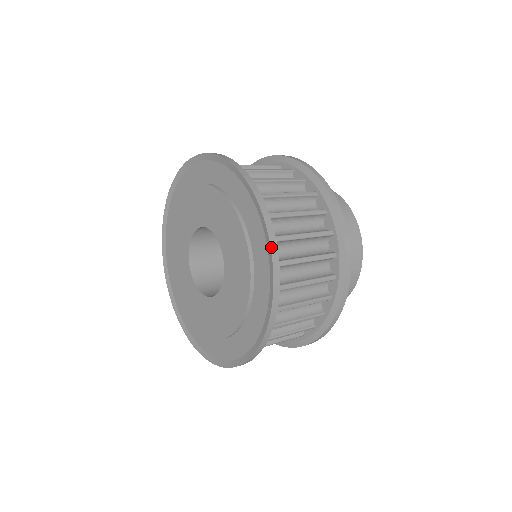
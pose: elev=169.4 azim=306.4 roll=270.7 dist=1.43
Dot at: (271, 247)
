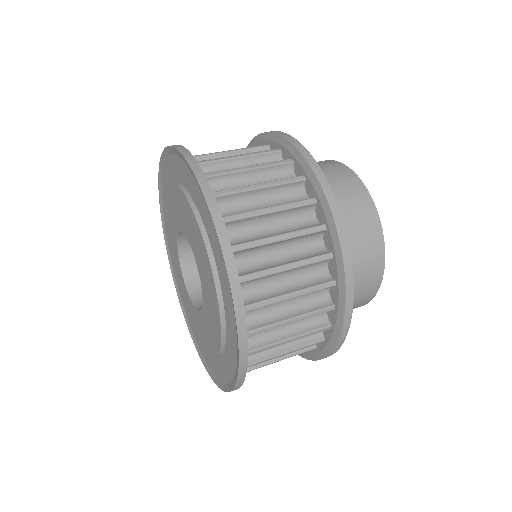
Dot at: (215, 226)
